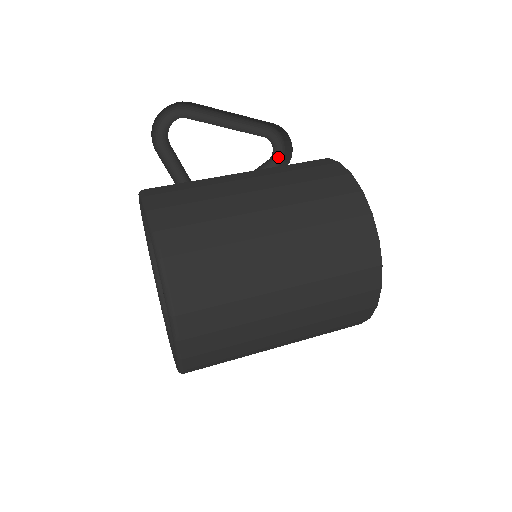
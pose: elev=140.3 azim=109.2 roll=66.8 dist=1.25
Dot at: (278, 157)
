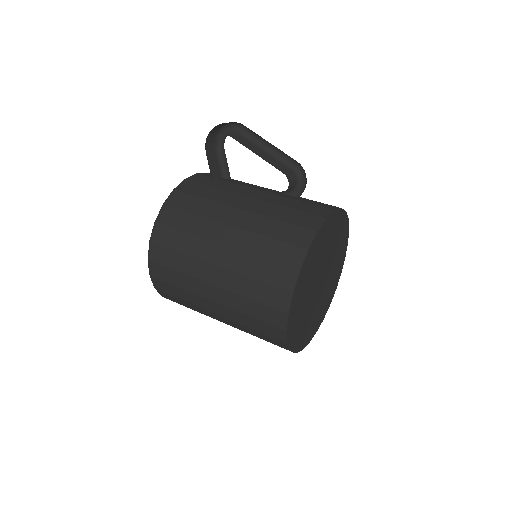
Dot at: (302, 191)
